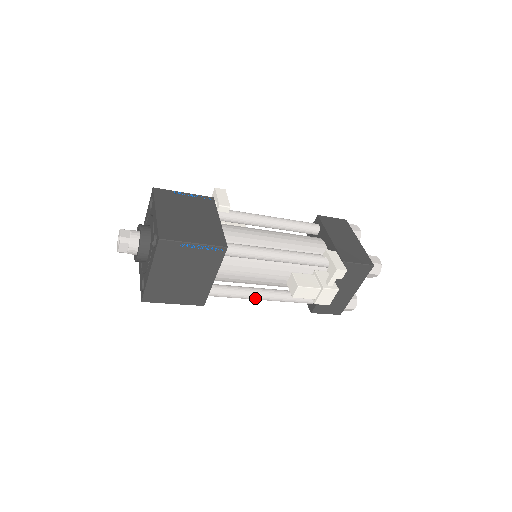
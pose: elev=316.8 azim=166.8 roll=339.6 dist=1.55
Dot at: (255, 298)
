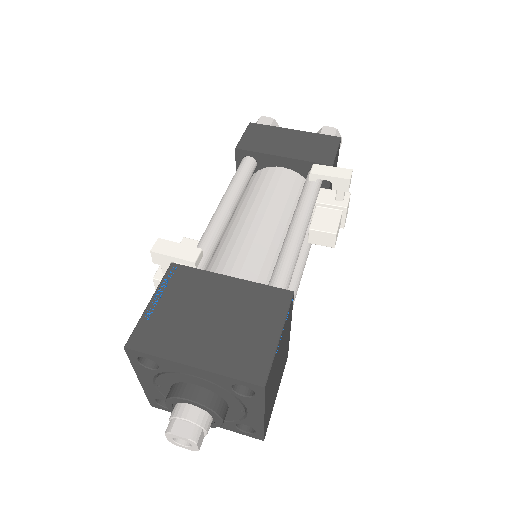
Dot at: occluded
